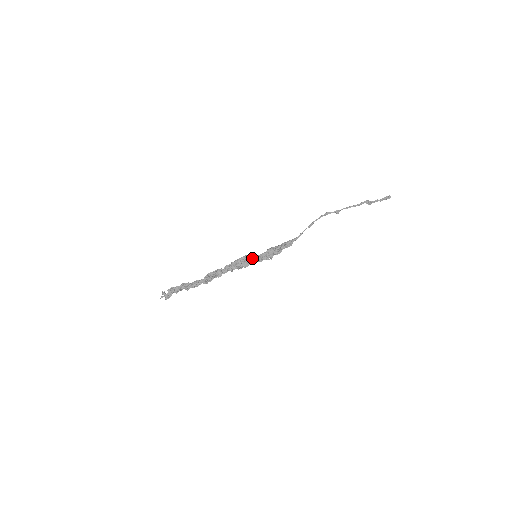
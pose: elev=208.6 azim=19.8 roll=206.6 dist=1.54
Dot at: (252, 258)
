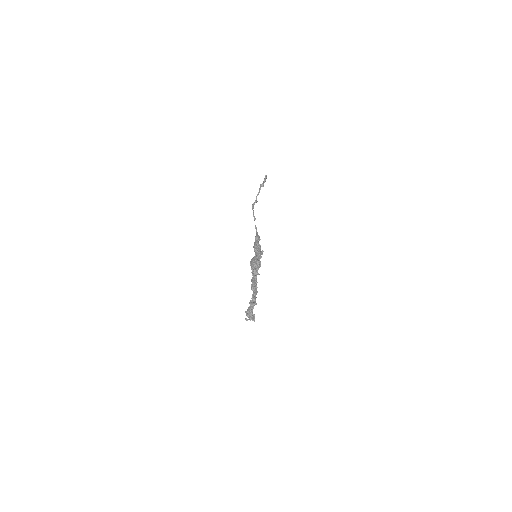
Dot at: (256, 259)
